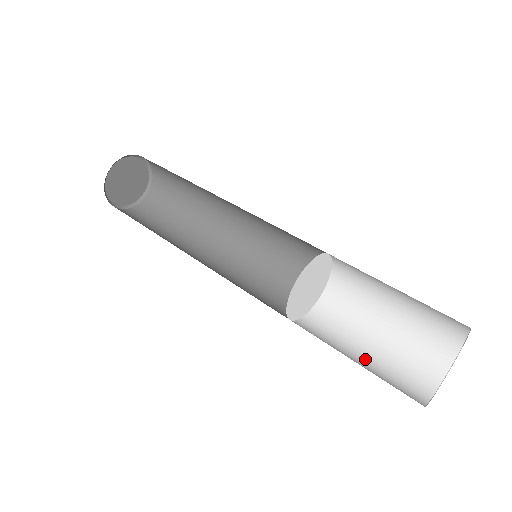
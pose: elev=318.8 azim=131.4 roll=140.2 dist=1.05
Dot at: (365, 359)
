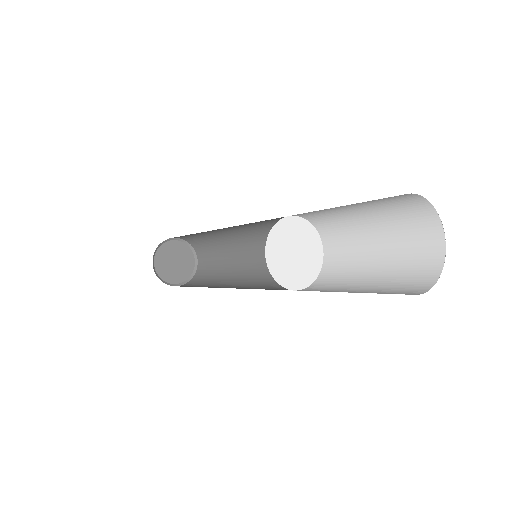
Dot at: occluded
